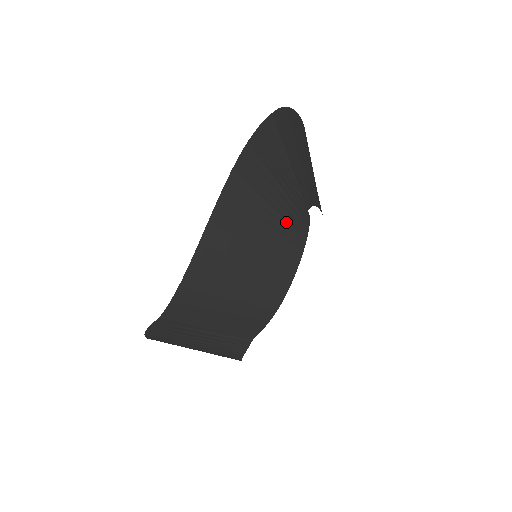
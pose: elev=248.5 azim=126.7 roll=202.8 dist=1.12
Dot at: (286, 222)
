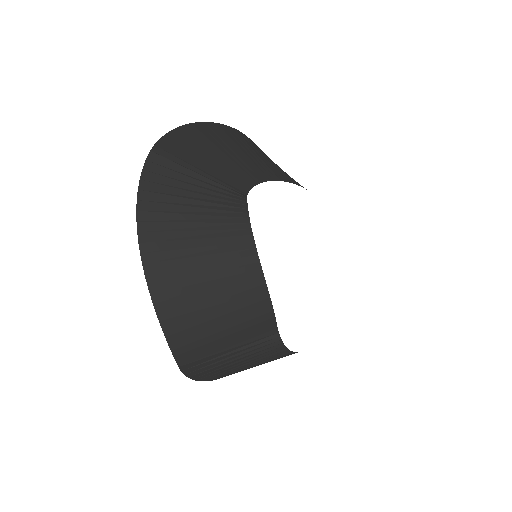
Dot at: (218, 224)
